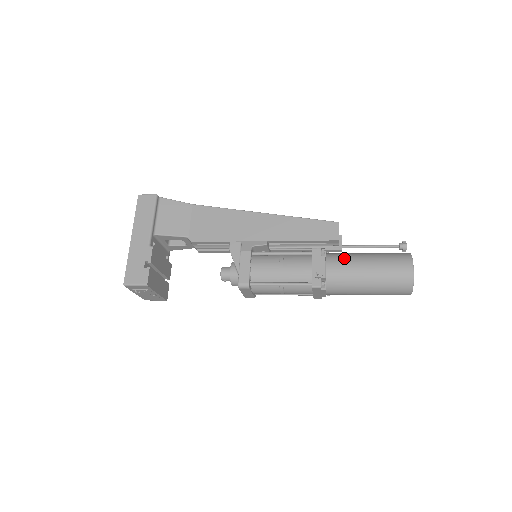
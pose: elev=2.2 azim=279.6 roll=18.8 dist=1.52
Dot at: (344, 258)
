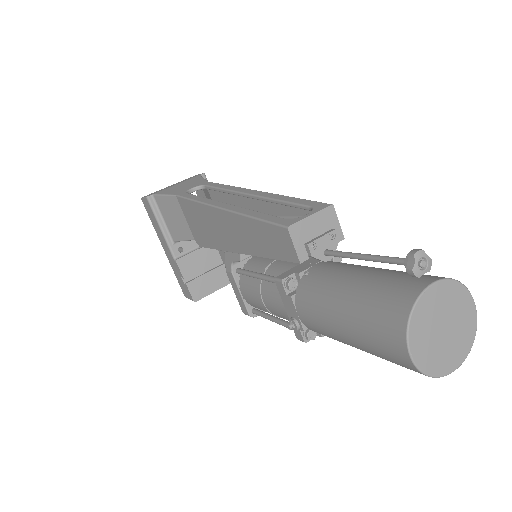
Dot at: (313, 302)
